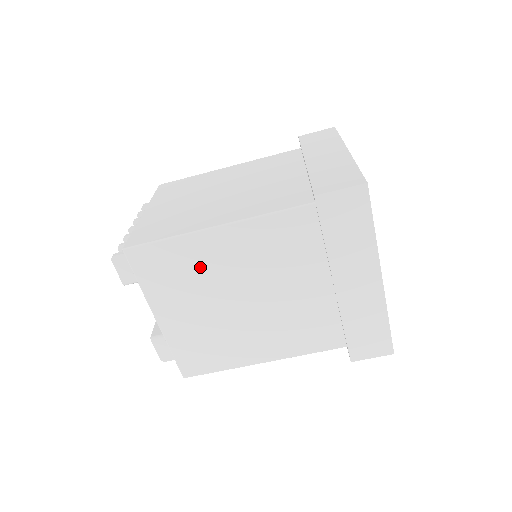
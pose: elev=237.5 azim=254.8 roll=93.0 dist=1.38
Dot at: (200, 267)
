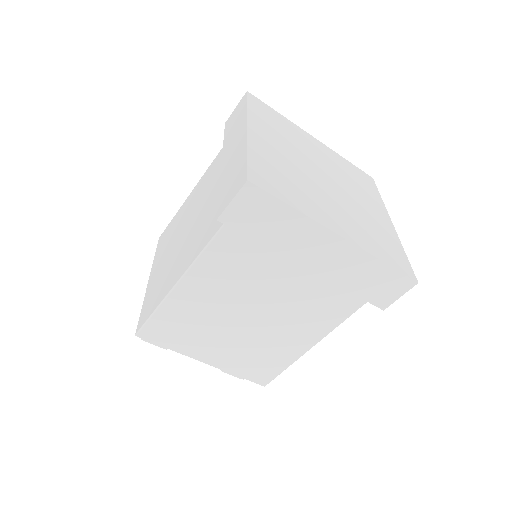
Dot at: (195, 315)
